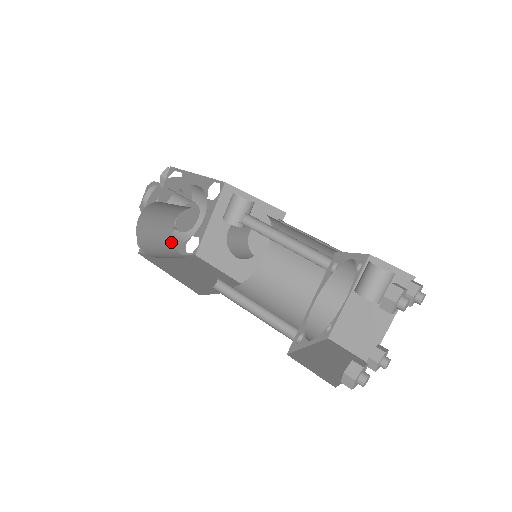
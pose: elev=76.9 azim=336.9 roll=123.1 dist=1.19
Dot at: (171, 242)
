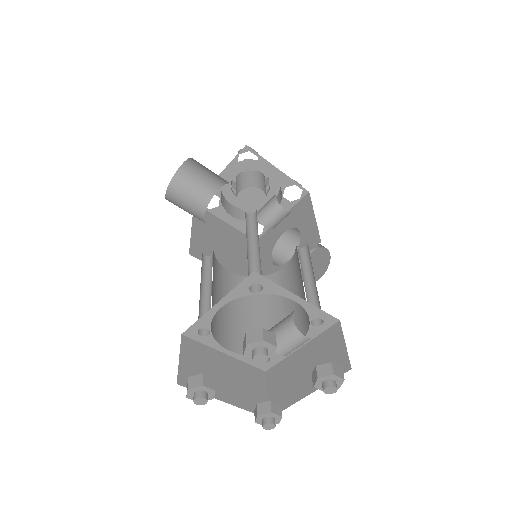
Dot at: (206, 203)
